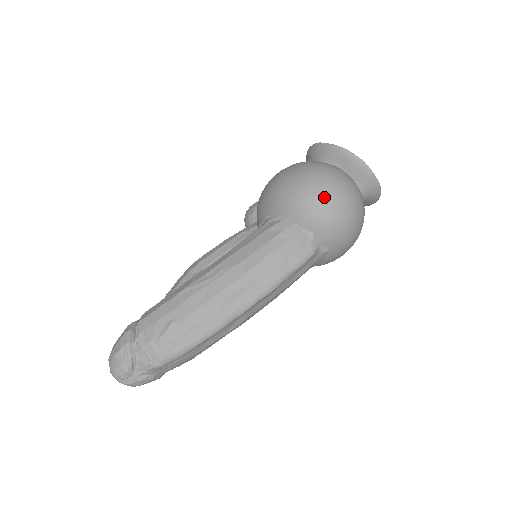
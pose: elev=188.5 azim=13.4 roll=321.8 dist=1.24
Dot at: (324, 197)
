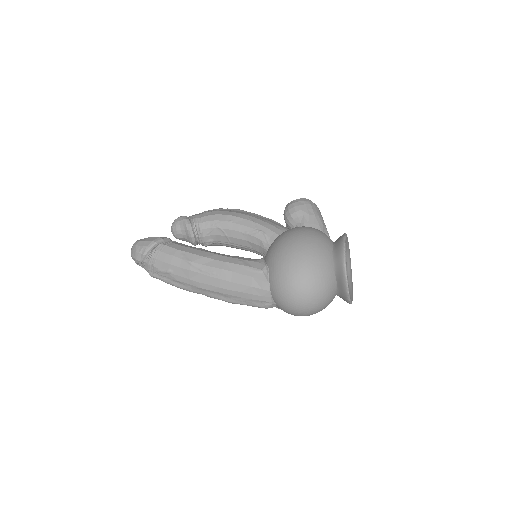
Dot at: (293, 303)
